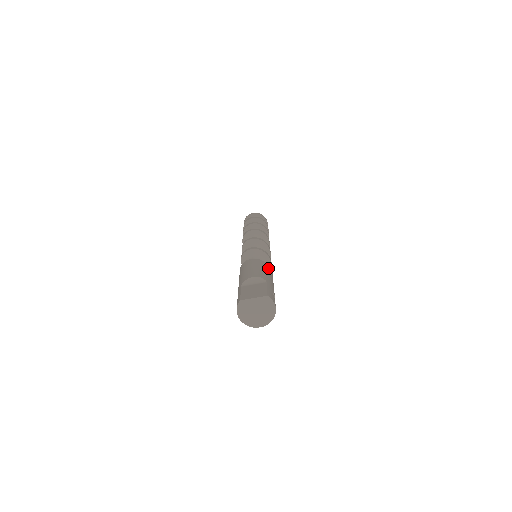
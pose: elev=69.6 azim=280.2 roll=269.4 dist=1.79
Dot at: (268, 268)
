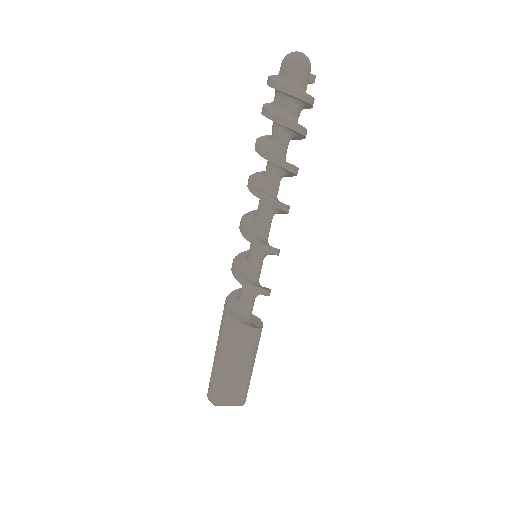
Dot at: (259, 338)
